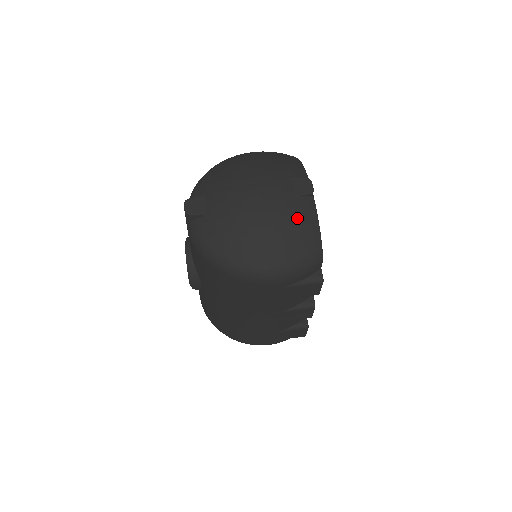
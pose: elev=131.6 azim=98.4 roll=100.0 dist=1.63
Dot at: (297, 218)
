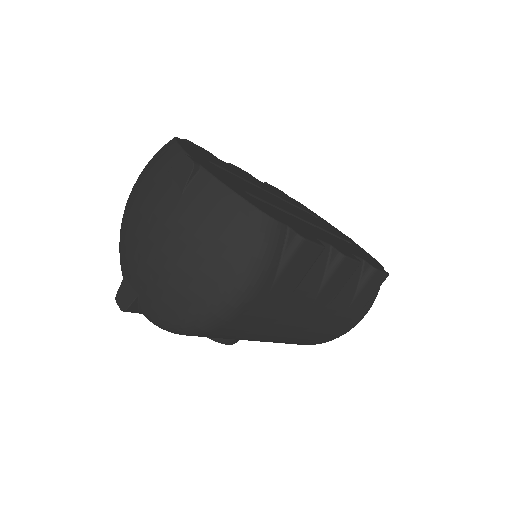
Dot at: (202, 211)
